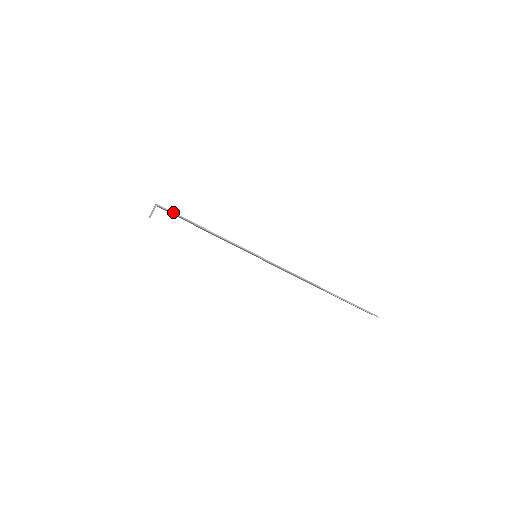
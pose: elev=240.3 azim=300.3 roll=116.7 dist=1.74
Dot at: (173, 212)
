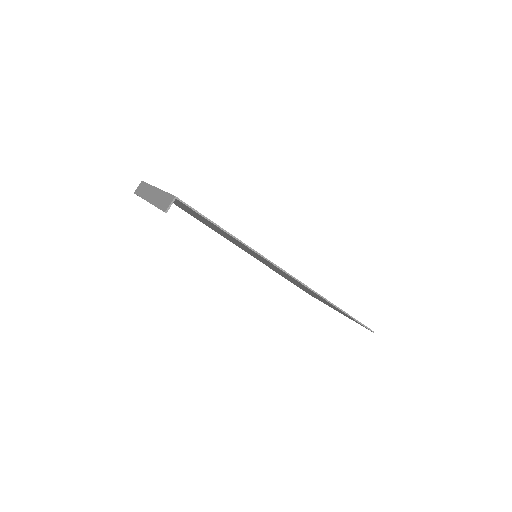
Dot at: (193, 208)
